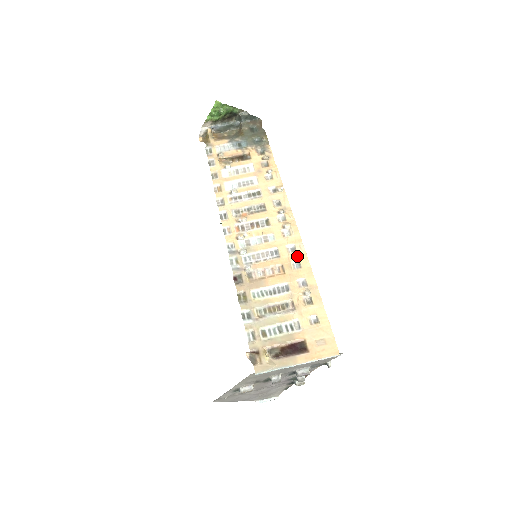
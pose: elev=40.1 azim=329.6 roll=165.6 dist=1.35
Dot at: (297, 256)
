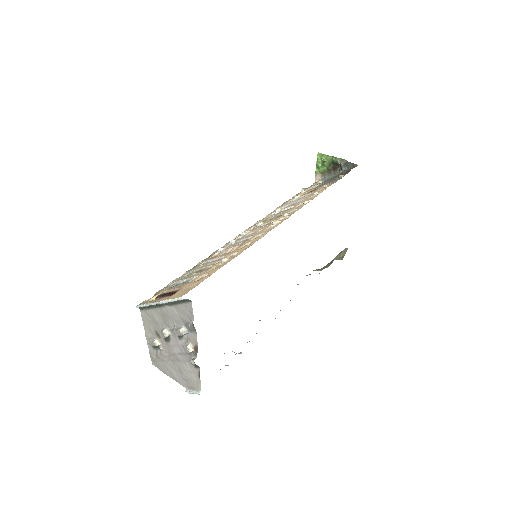
Dot at: (255, 239)
